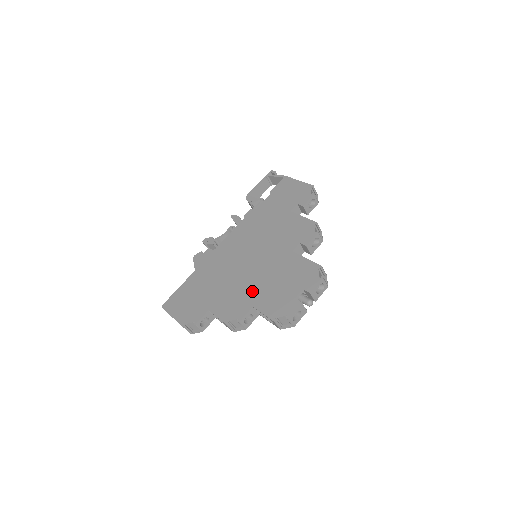
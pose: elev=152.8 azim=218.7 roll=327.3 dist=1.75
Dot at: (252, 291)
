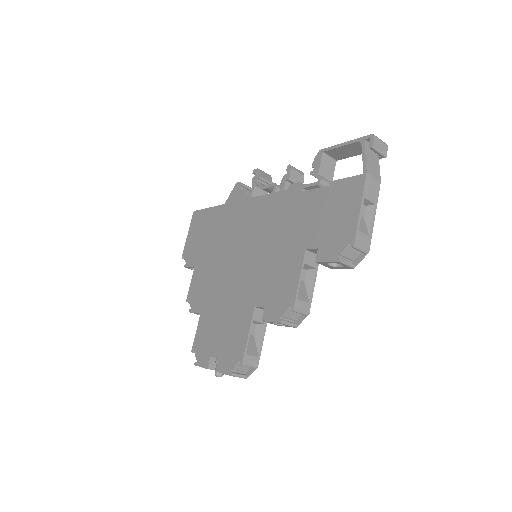
Dot at: (212, 298)
